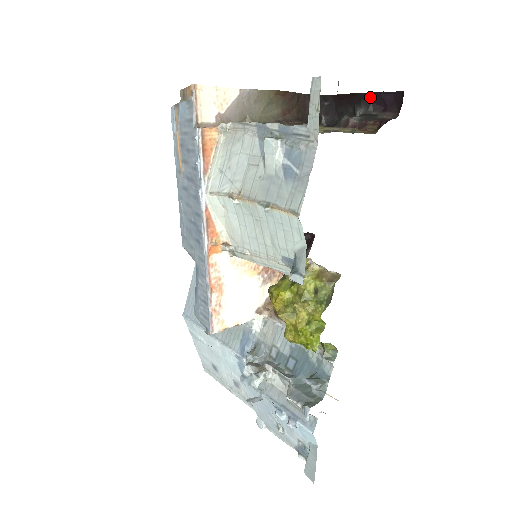
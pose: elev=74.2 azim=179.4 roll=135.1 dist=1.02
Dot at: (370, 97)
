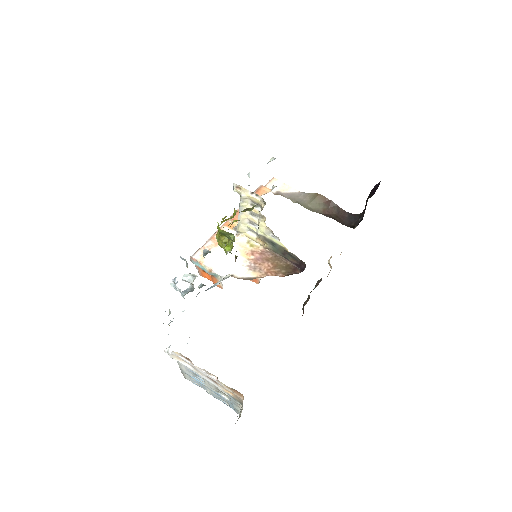
Dot at: (371, 193)
